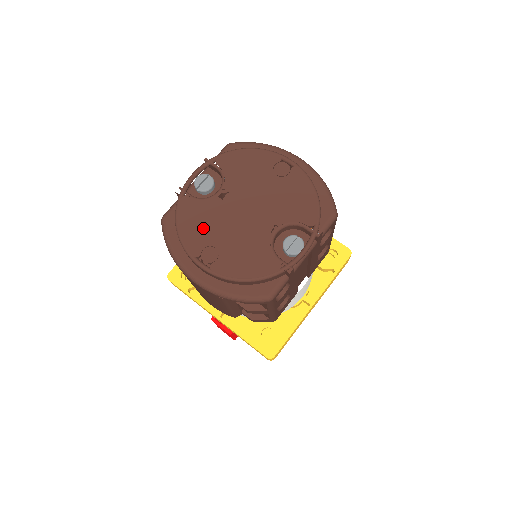
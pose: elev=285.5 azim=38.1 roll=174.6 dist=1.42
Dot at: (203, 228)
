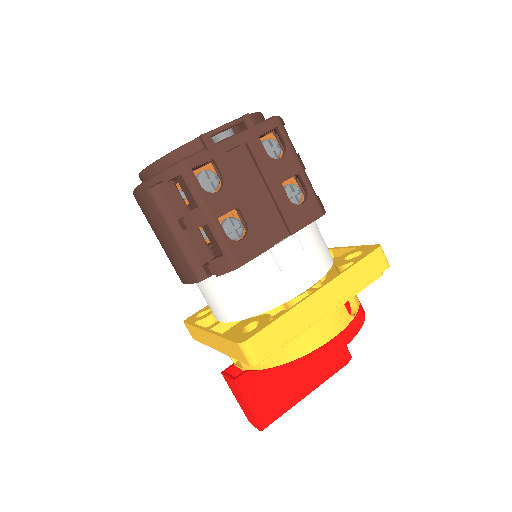
Dot at: occluded
